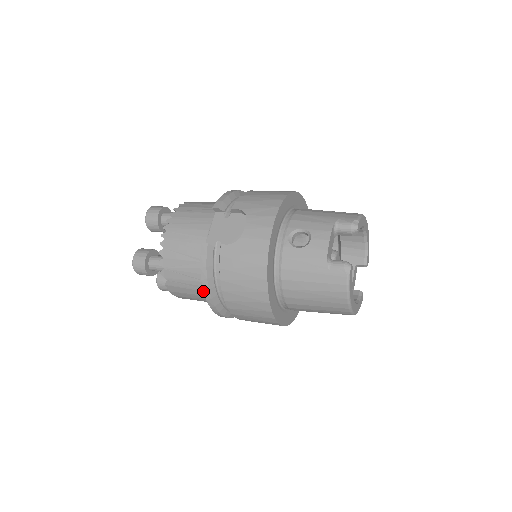
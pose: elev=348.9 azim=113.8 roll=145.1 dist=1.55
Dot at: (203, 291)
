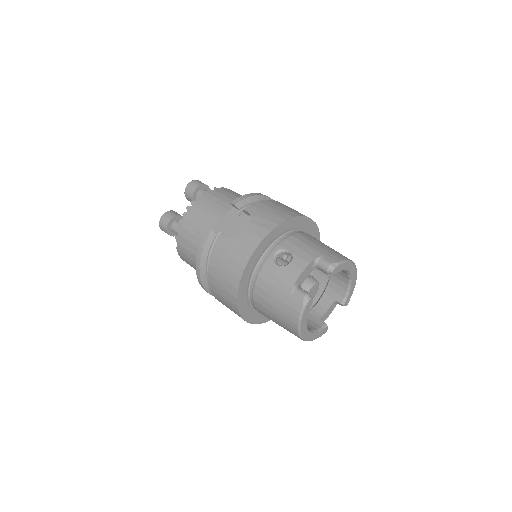
Dot at: occluded
